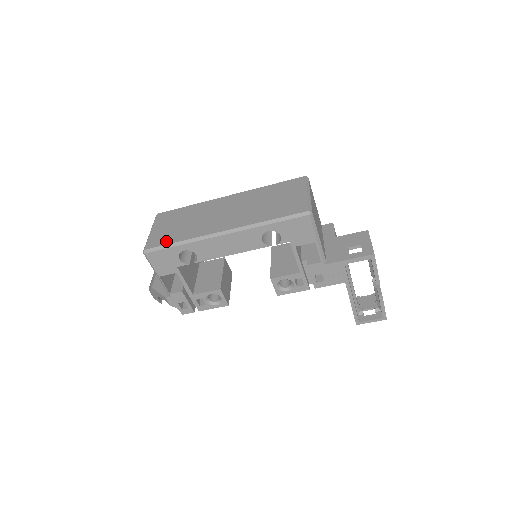
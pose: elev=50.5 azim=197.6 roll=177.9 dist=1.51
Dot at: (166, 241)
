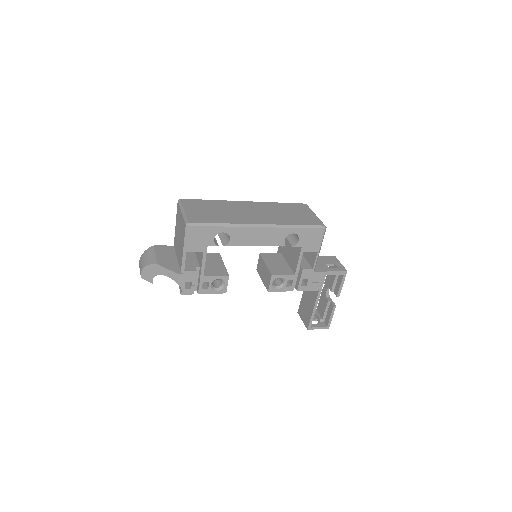
Dot at: (208, 220)
